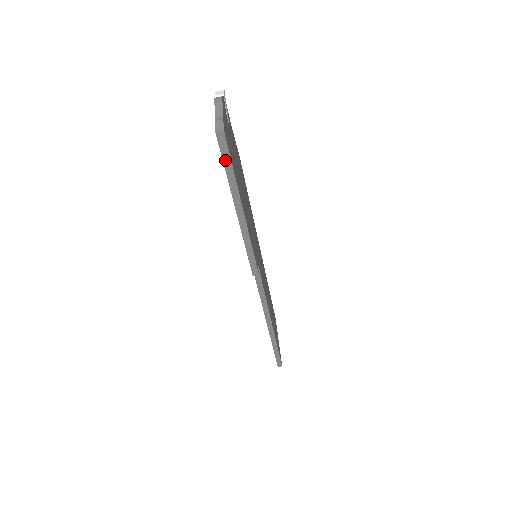
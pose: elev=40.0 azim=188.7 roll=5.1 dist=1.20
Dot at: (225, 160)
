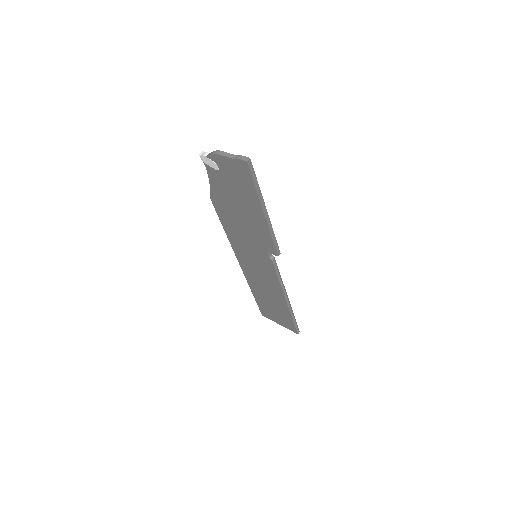
Dot at: (253, 178)
